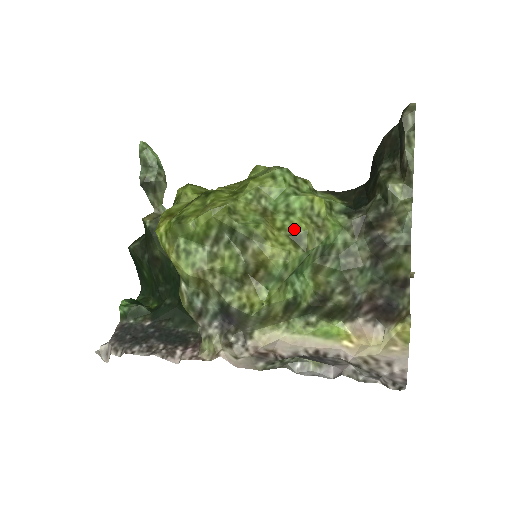
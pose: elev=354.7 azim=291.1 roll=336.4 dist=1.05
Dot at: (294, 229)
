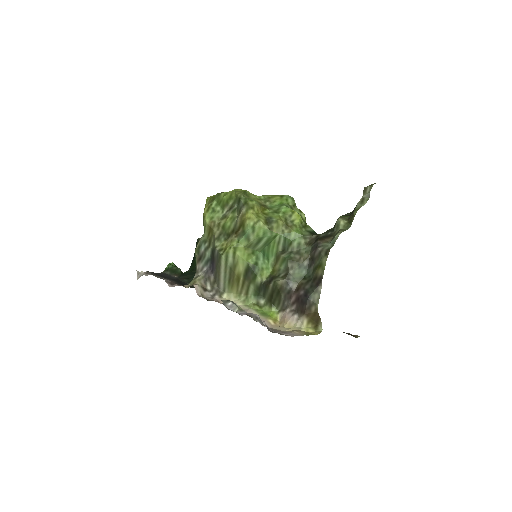
Dot at: (272, 217)
